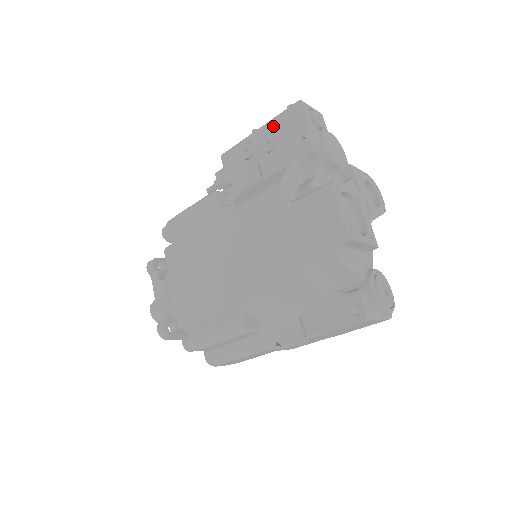
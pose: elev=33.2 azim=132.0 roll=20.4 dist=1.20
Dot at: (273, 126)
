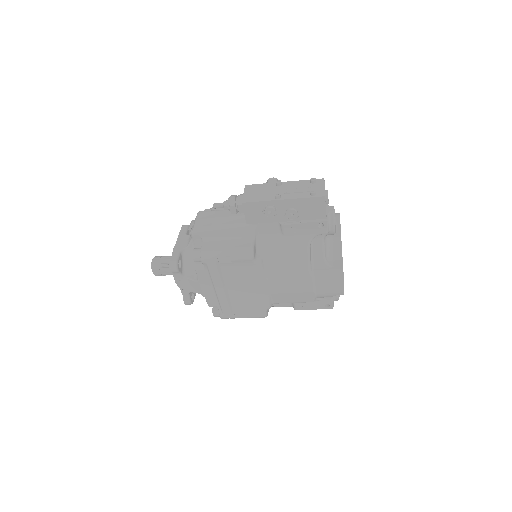
Dot at: (297, 203)
